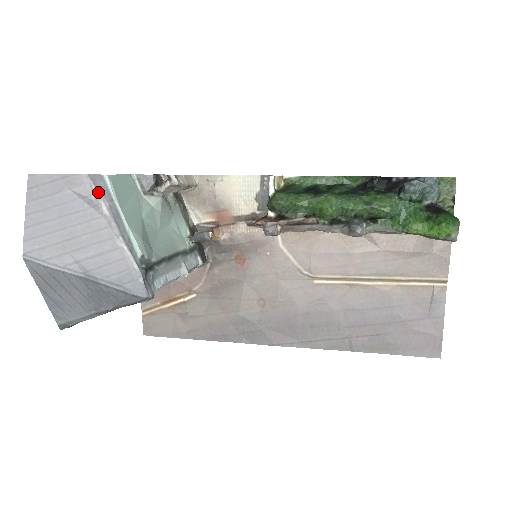
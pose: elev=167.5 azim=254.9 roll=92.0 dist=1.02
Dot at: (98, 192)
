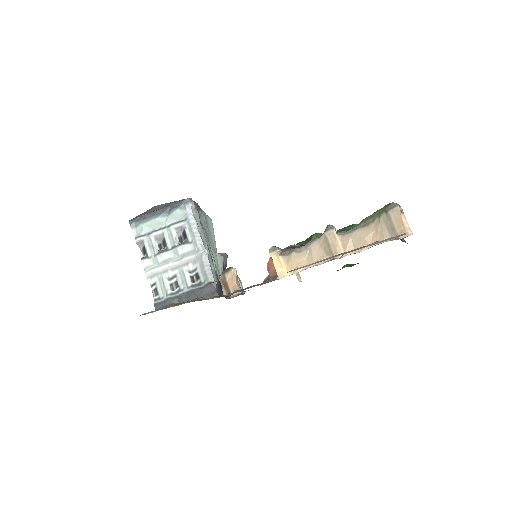
Dot at: occluded
